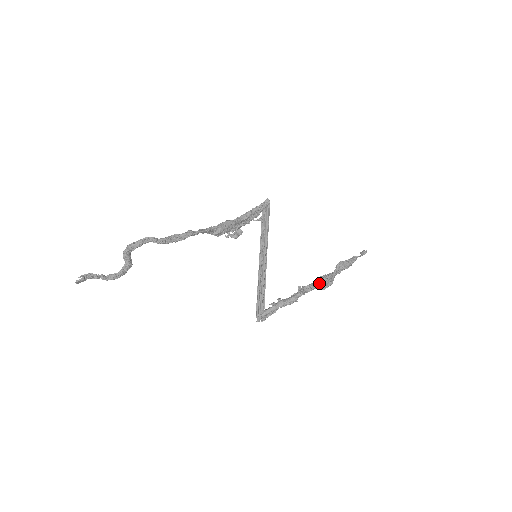
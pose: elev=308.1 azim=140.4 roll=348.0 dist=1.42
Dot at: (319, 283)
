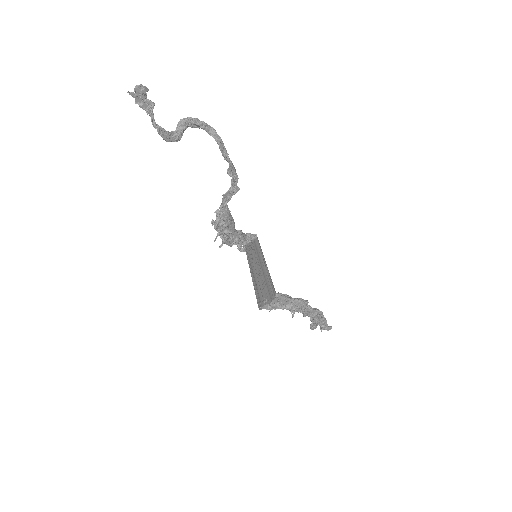
Dot at: (316, 309)
